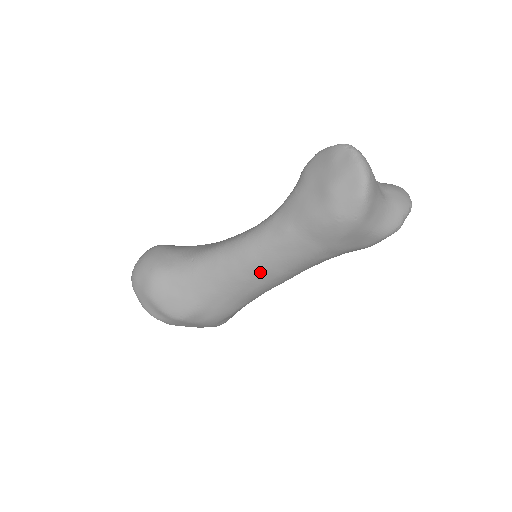
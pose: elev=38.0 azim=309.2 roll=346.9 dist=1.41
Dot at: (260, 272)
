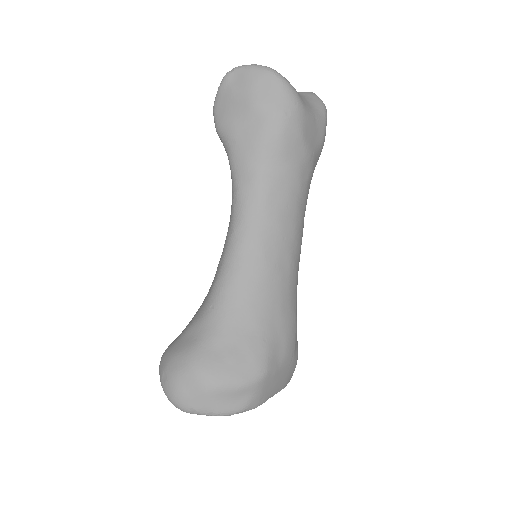
Dot at: (278, 242)
